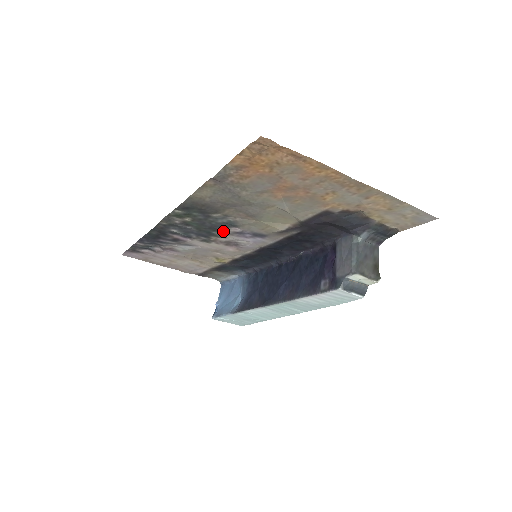
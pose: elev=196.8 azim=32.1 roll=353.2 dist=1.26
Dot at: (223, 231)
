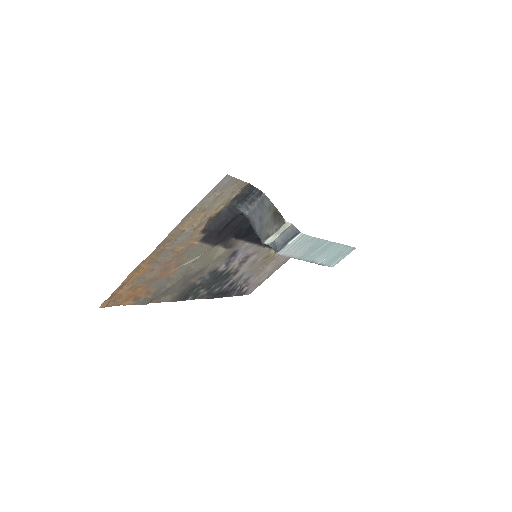
Dot at: (222, 272)
